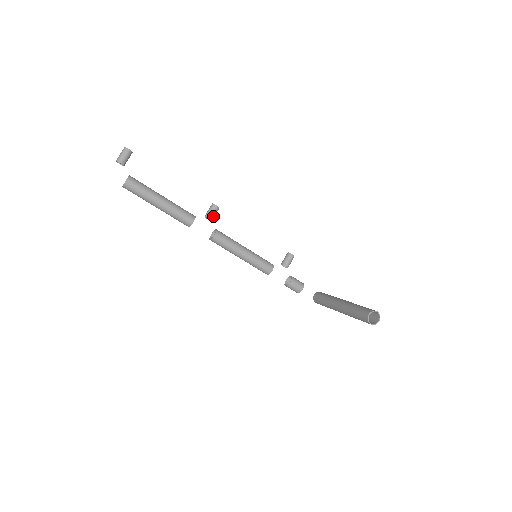
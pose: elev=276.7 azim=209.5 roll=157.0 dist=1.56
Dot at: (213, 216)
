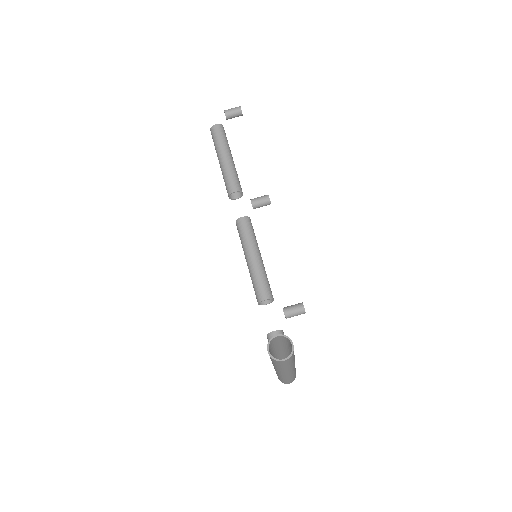
Dot at: (258, 203)
